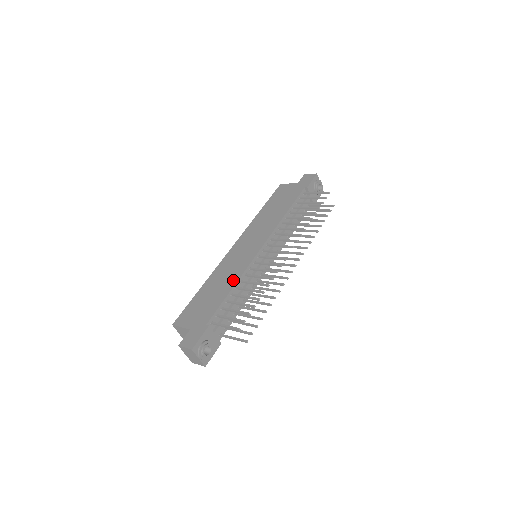
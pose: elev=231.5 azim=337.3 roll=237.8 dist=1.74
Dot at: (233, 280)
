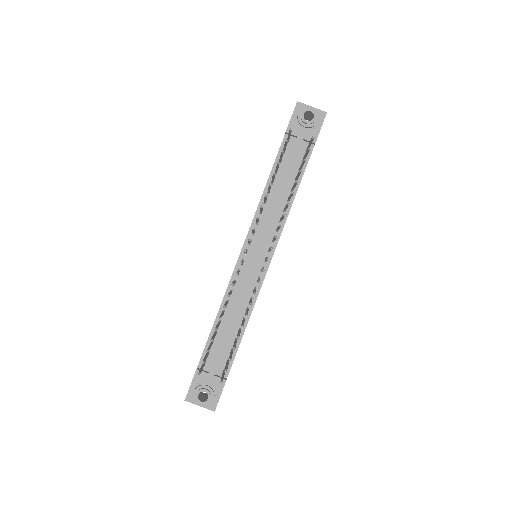
Dot at: occluded
